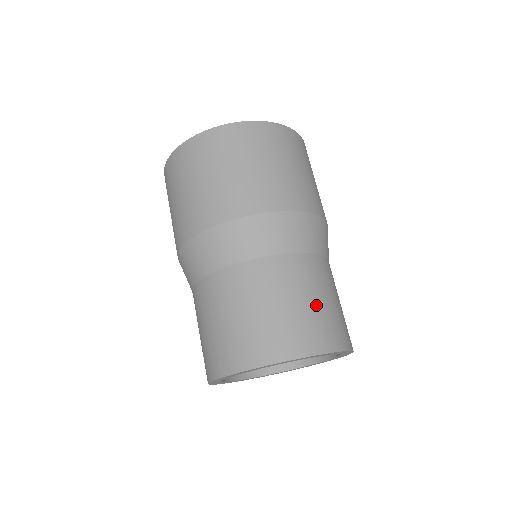
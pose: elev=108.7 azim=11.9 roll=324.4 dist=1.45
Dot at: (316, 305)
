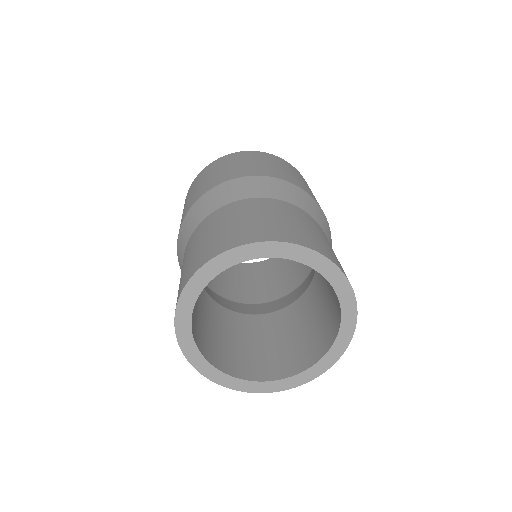
Dot at: (327, 244)
